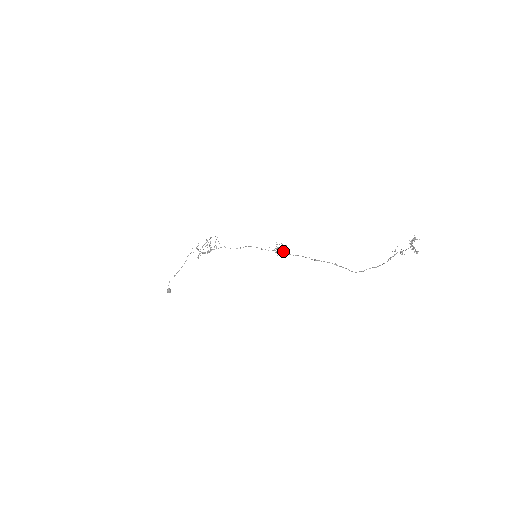
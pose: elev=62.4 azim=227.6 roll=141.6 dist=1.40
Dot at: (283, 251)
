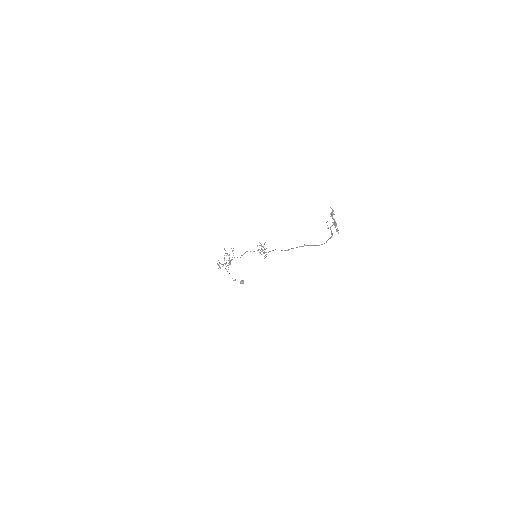
Dot at: (264, 252)
